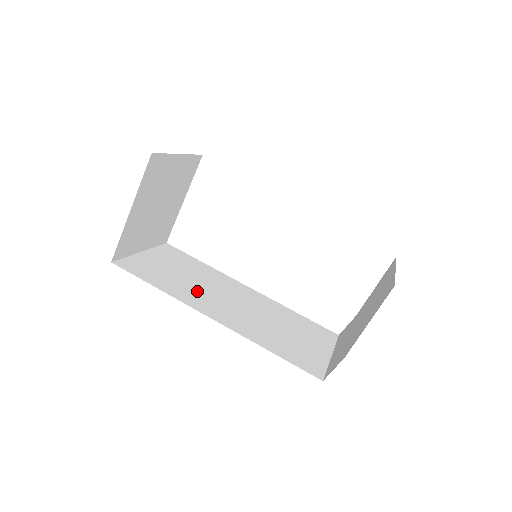
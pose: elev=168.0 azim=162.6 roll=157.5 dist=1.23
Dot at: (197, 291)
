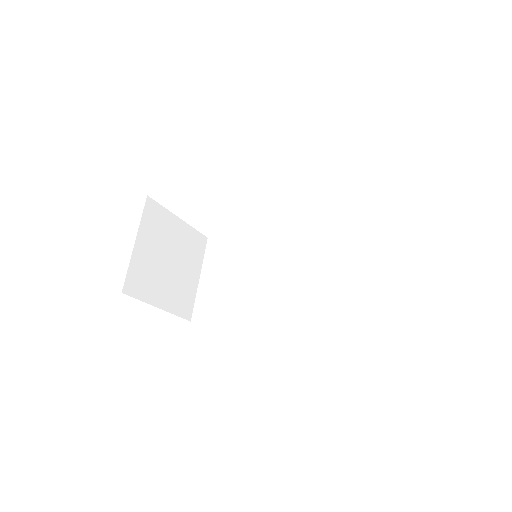
Dot at: (251, 292)
